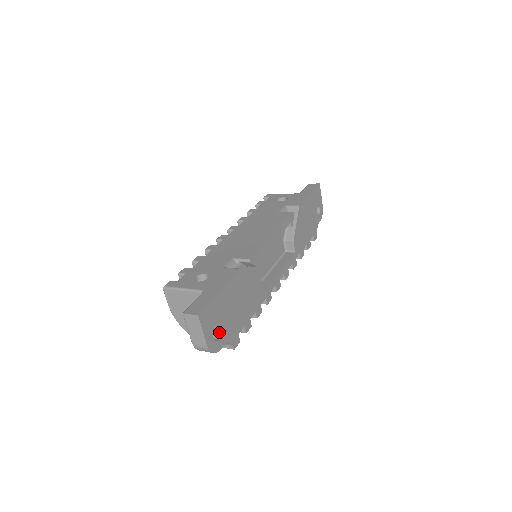
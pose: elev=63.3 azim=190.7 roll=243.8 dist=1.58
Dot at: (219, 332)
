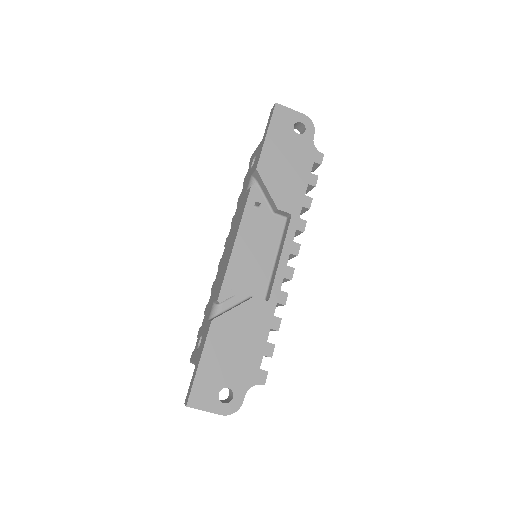
Dot at: (230, 390)
